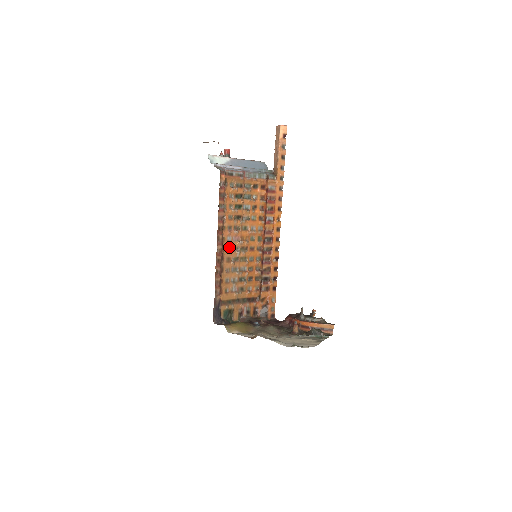
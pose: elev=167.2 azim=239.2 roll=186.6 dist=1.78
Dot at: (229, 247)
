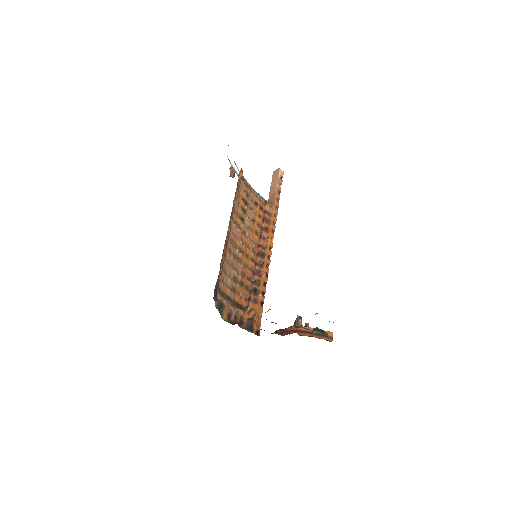
Dot at: (232, 240)
